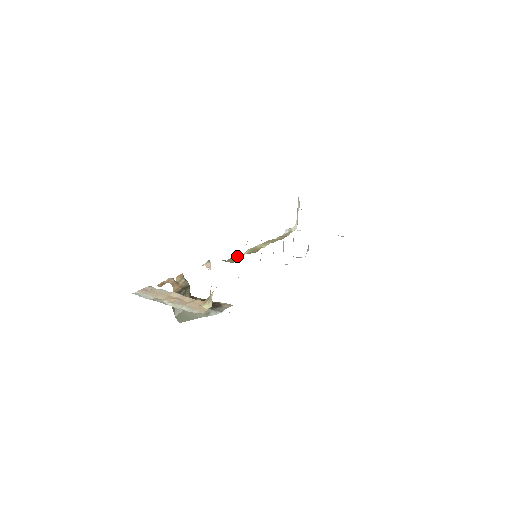
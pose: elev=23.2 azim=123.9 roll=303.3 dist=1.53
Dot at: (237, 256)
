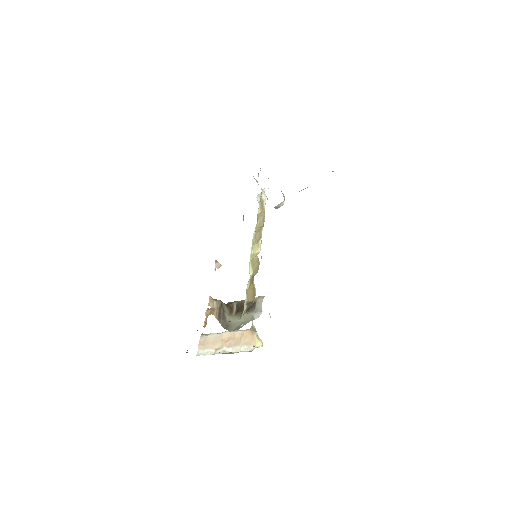
Dot at: (249, 286)
